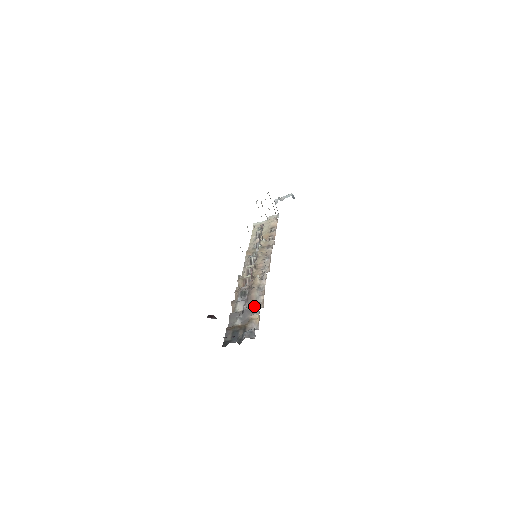
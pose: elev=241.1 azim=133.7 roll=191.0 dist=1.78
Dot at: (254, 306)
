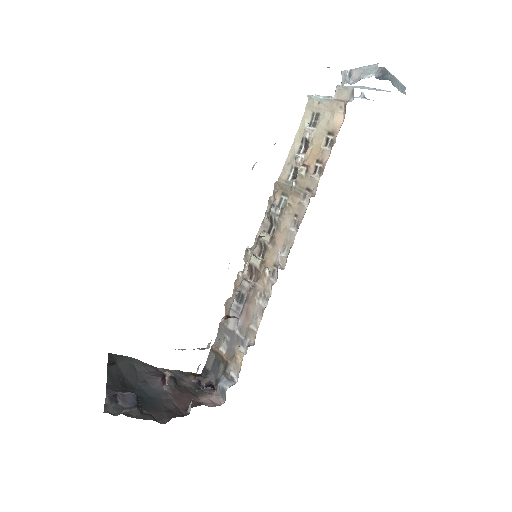
Dot at: (246, 331)
